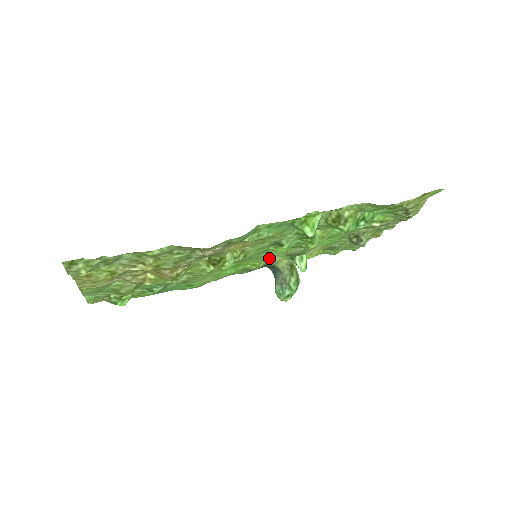
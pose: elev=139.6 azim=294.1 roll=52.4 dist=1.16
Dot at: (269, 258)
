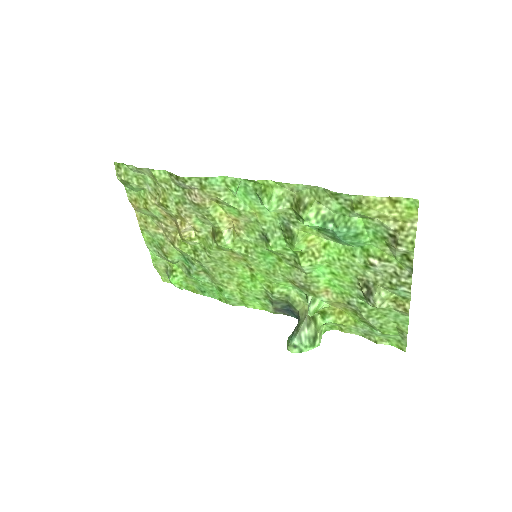
Dot at: (286, 288)
